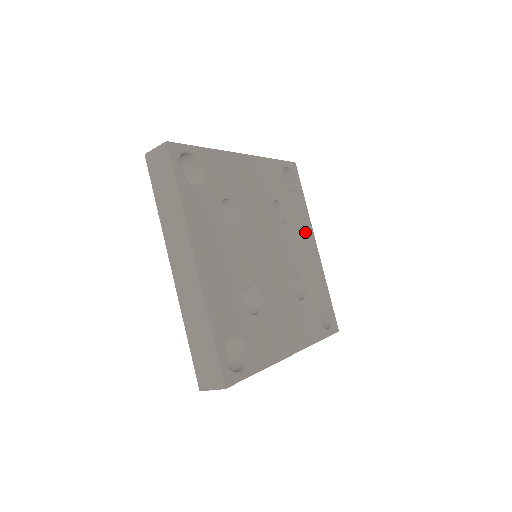
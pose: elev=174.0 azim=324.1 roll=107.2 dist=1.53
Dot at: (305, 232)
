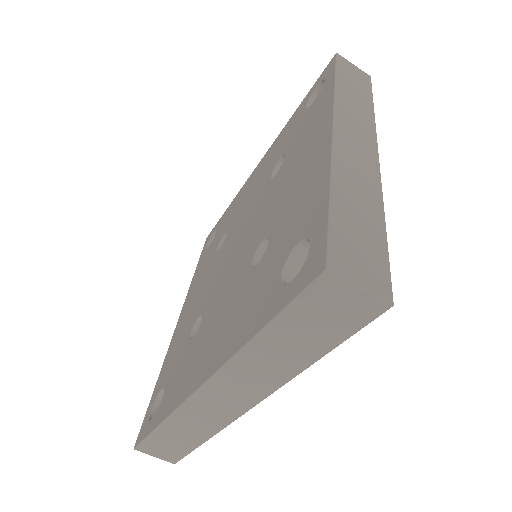
Dot at: occluded
